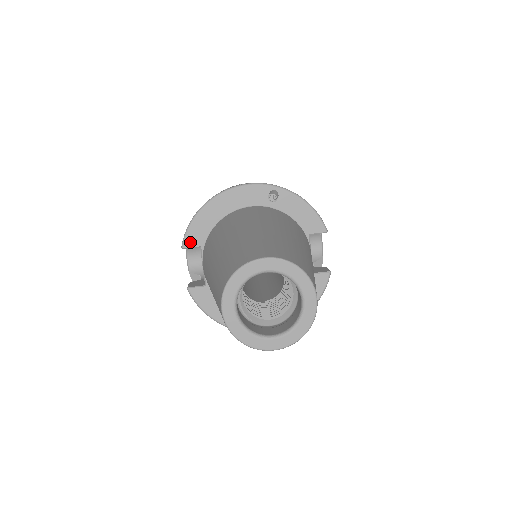
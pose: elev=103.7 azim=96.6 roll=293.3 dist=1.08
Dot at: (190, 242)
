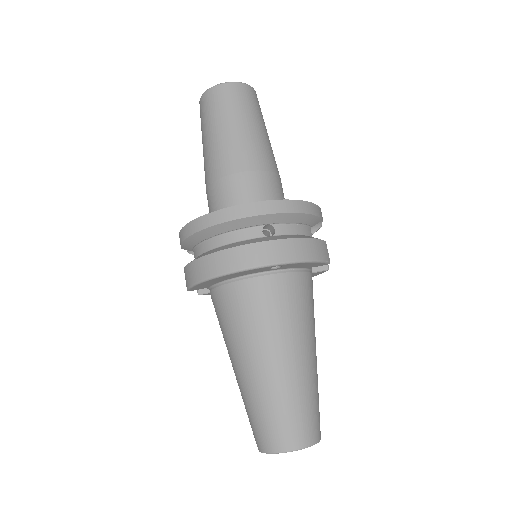
Dot at: (195, 289)
